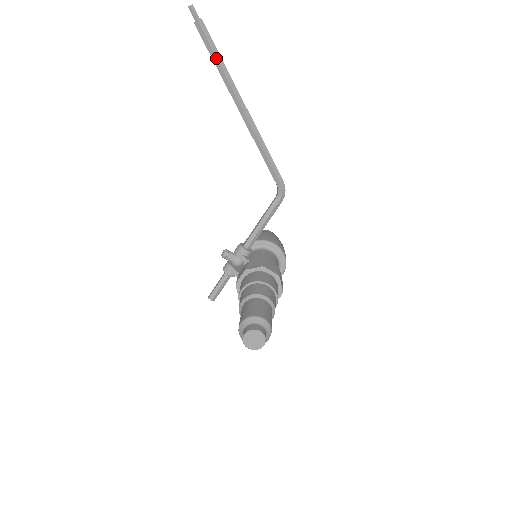
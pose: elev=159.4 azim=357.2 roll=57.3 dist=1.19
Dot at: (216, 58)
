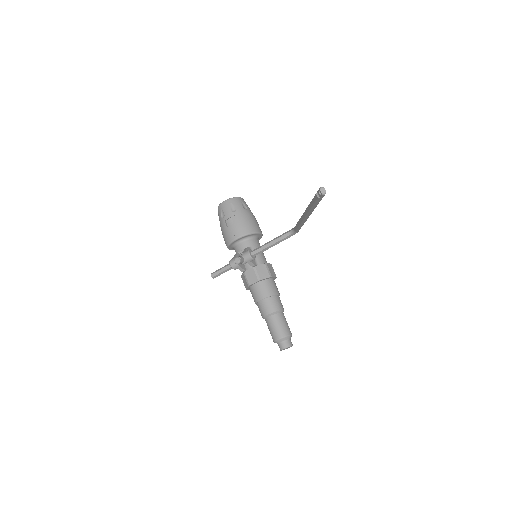
Dot at: occluded
